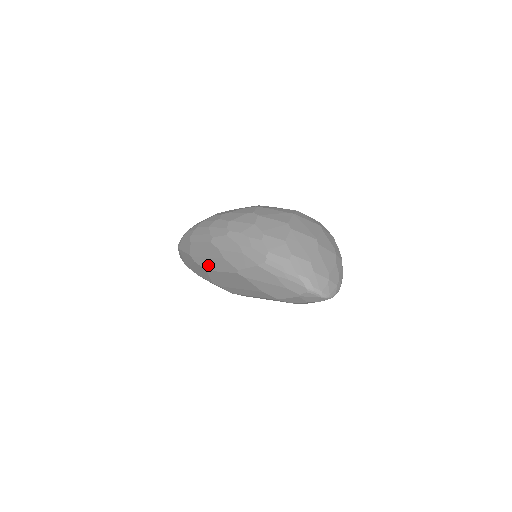
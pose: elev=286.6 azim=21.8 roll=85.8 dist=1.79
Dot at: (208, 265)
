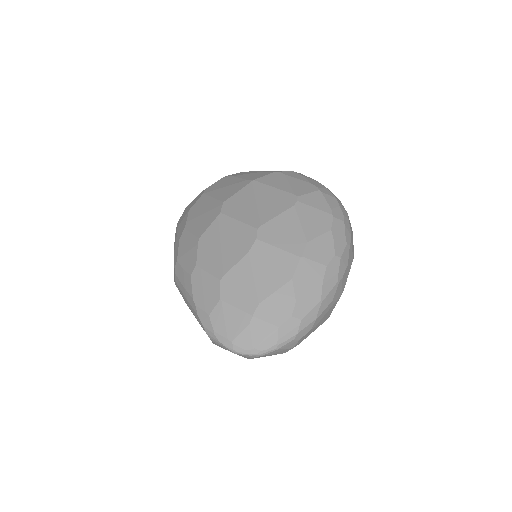
Dot at: occluded
